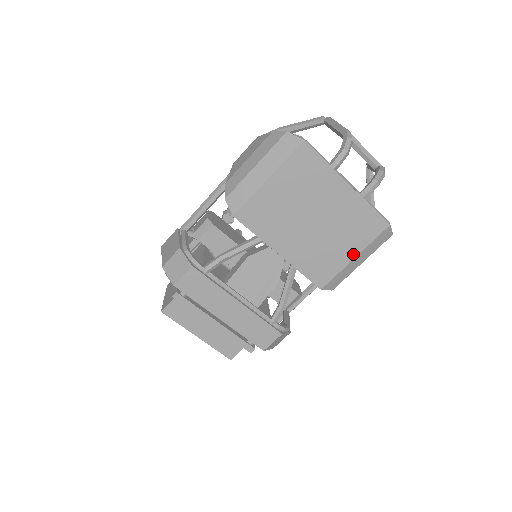
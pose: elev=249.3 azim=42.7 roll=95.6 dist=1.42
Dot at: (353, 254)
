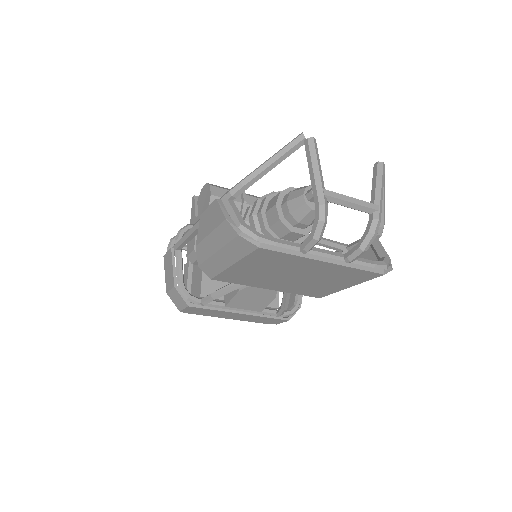
Dot at: (346, 286)
